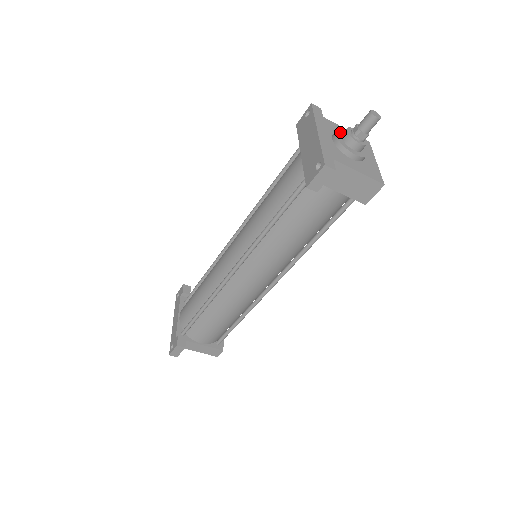
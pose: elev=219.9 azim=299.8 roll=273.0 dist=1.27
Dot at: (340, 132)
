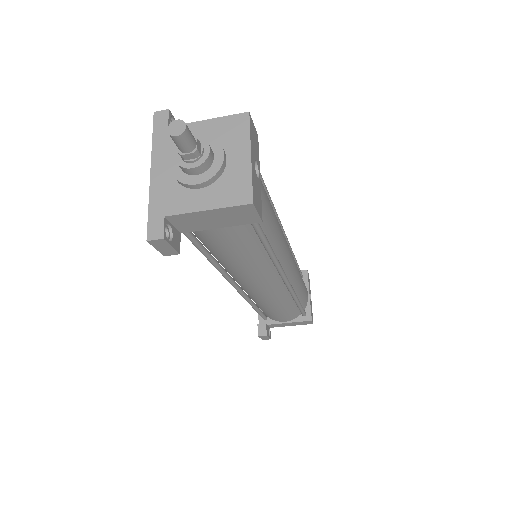
Dot at: occluded
